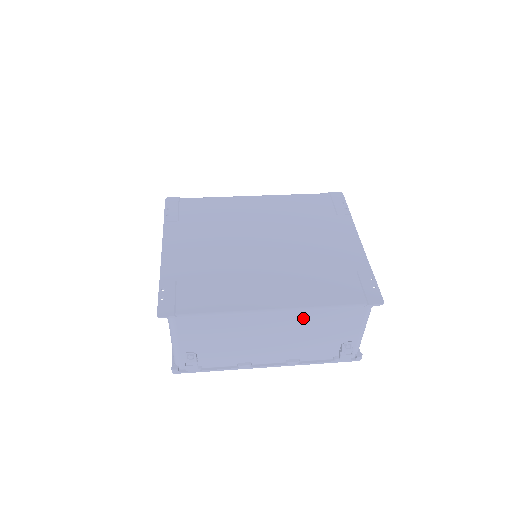
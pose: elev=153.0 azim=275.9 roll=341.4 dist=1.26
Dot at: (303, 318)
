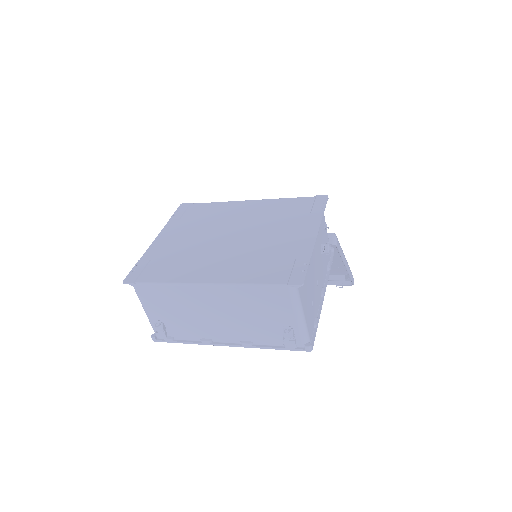
Dot at: (234, 295)
